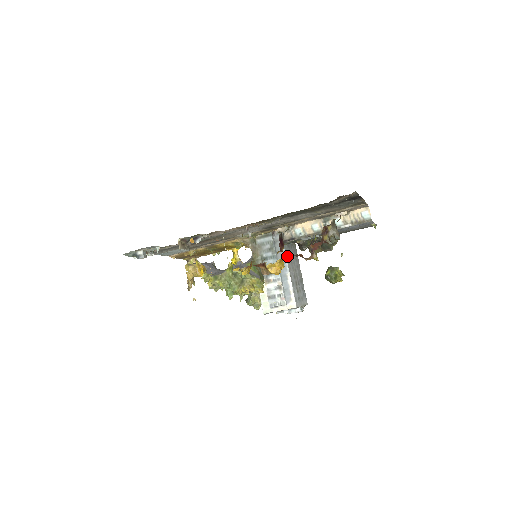
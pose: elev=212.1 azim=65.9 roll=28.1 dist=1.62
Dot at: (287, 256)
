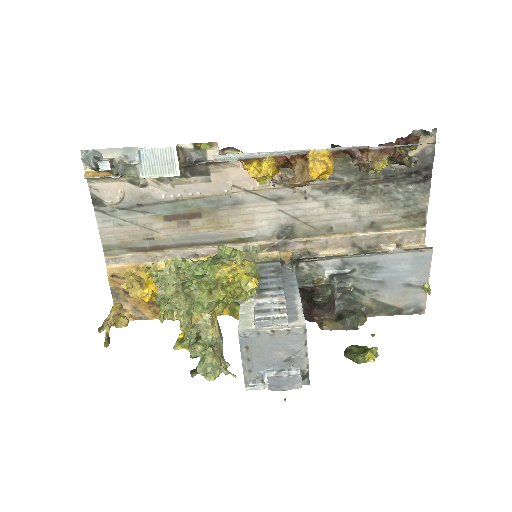
Dot at: occluded
